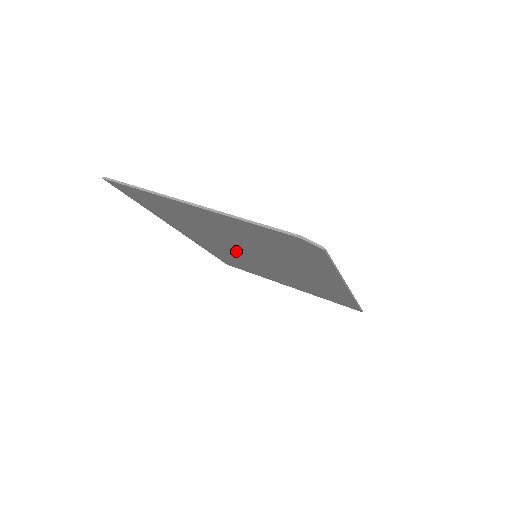
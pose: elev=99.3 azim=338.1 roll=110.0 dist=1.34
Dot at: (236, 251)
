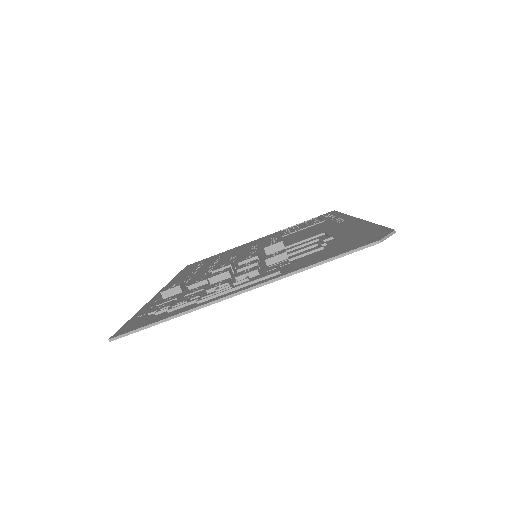
Dot at: occluded
